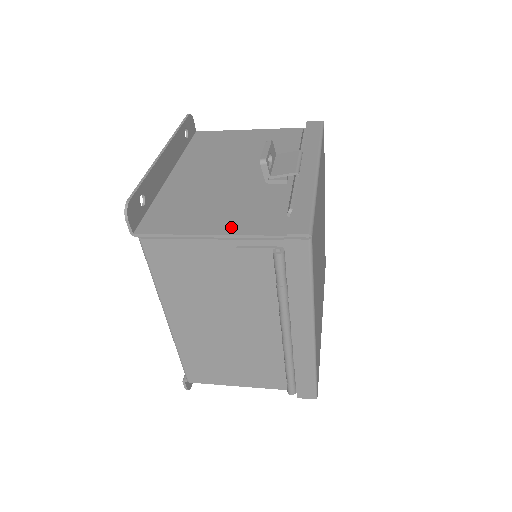
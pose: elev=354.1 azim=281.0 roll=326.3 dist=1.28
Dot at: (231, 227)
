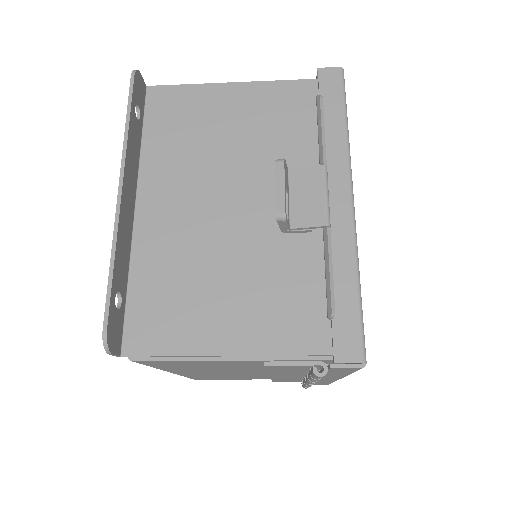
Dot at: (253, 338)
